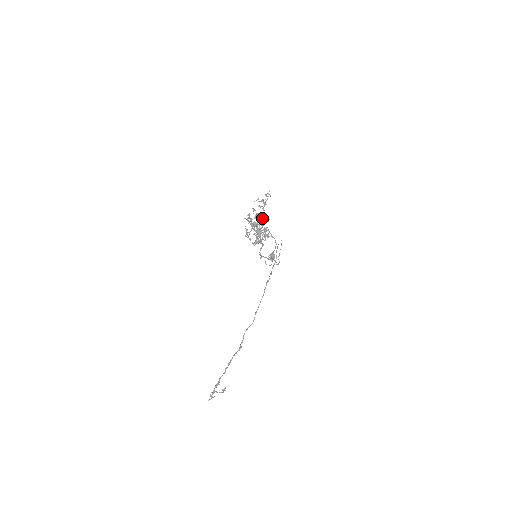
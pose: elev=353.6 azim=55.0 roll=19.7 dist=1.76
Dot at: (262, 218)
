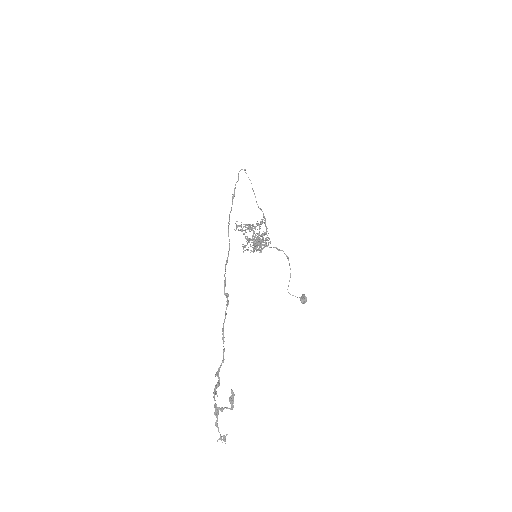
Dot at: (260, 235)
